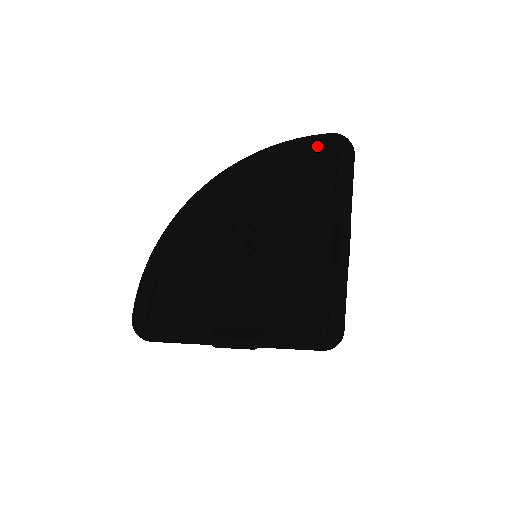
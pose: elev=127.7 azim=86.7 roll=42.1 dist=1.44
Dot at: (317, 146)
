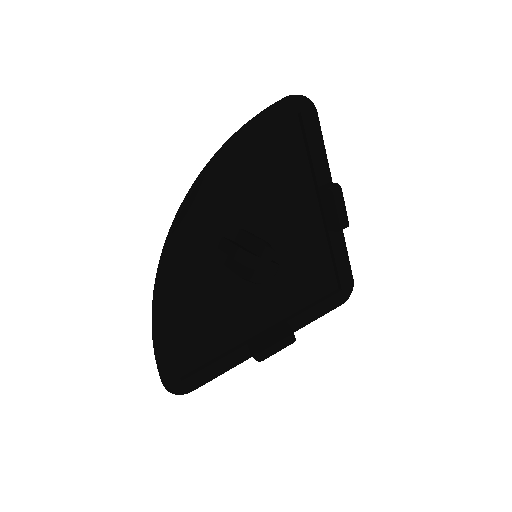
Dot at: (280, 117)
